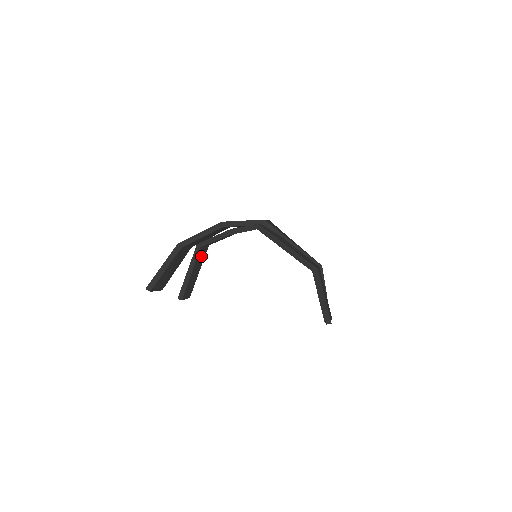
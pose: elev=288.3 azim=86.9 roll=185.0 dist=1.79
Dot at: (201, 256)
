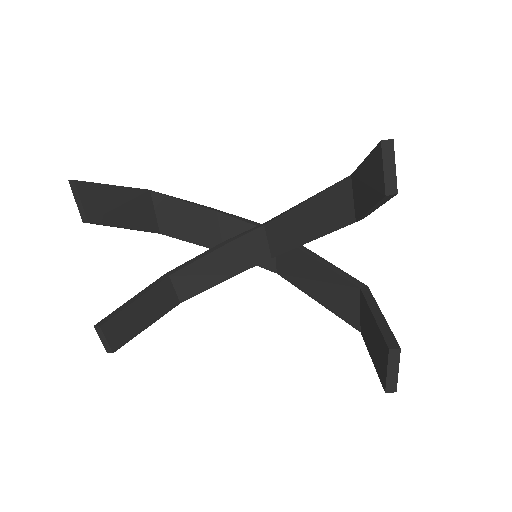
Dot at: (163, 298)
